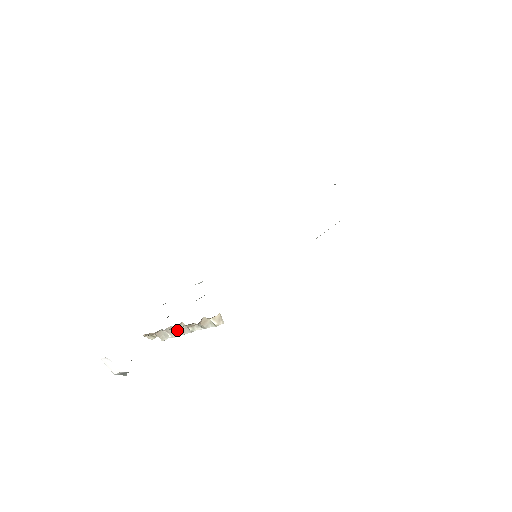
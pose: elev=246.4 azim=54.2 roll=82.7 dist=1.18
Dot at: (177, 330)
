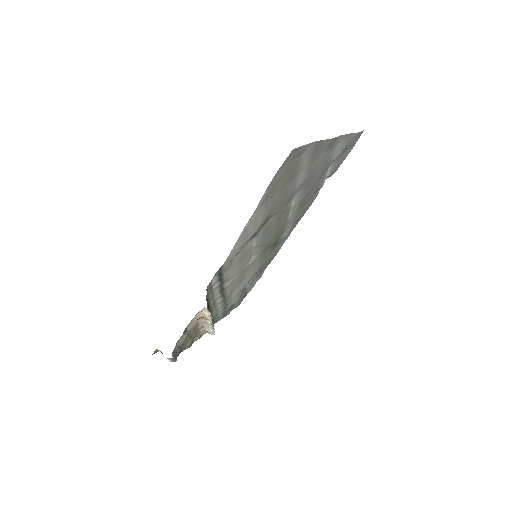
Dot at: (207, 324)
